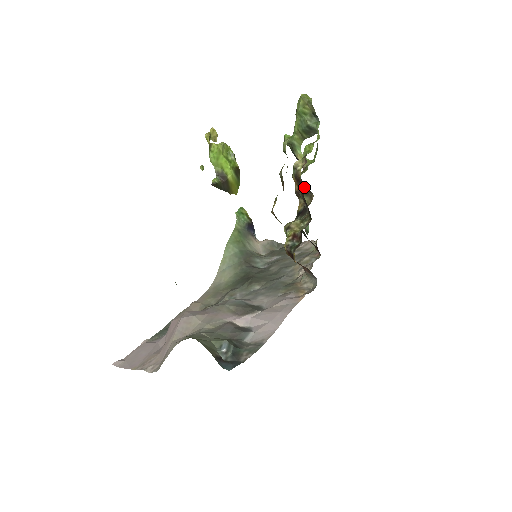
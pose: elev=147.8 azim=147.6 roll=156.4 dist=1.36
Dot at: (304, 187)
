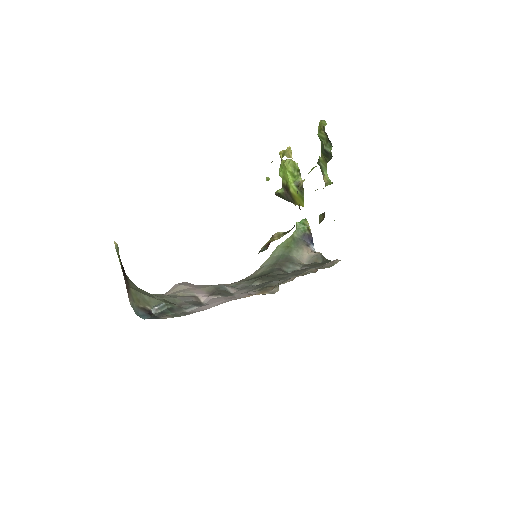
Dot at: occluded
